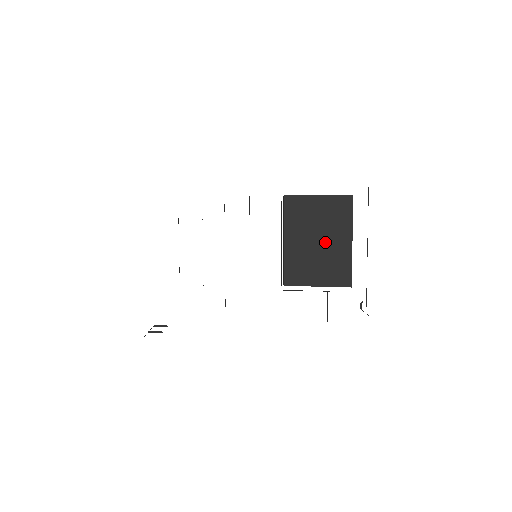
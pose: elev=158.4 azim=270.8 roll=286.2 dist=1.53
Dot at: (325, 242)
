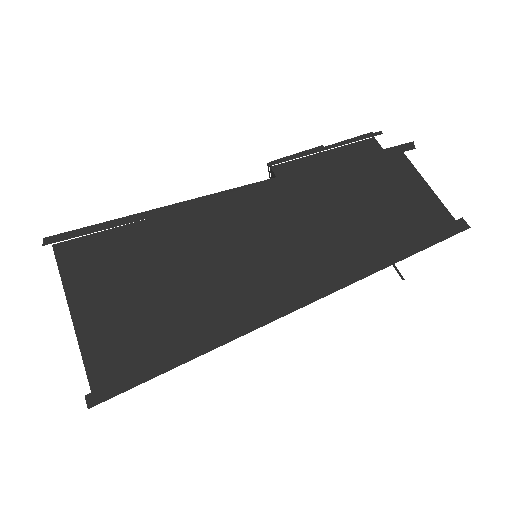
Dot at: occluded
